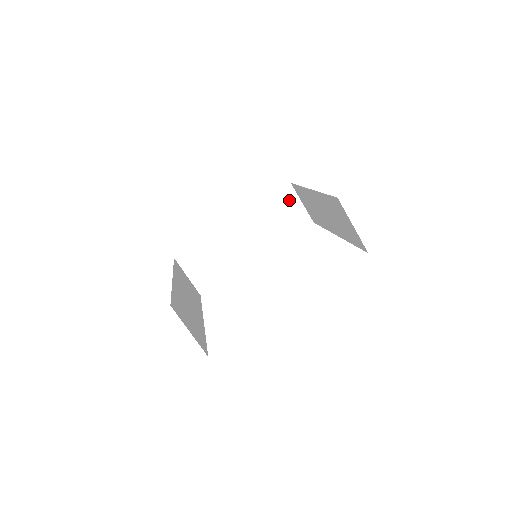
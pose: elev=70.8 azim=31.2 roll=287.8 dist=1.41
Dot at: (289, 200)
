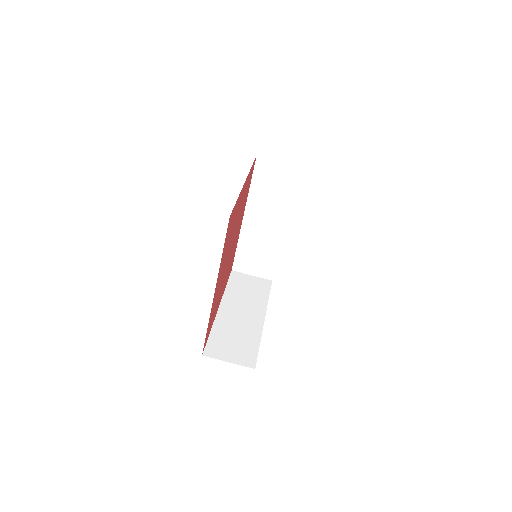
Dot at: (268, 168)
